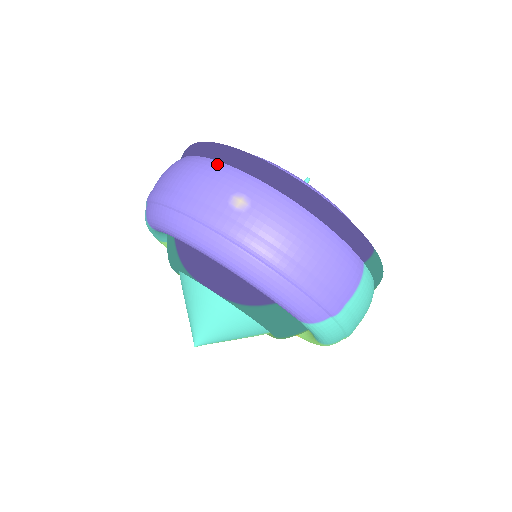
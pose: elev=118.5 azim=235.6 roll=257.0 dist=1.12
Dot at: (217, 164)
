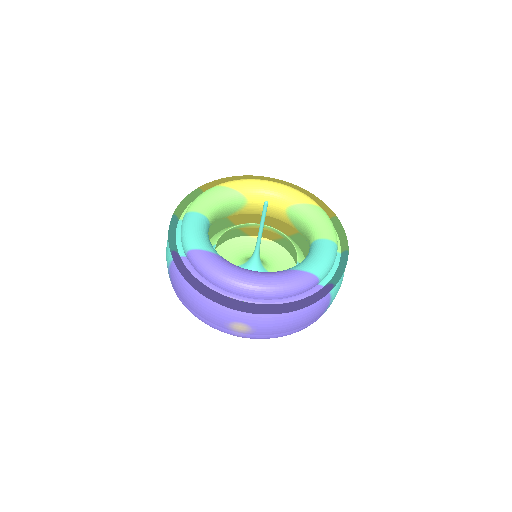
Dot at: (211, 304)
